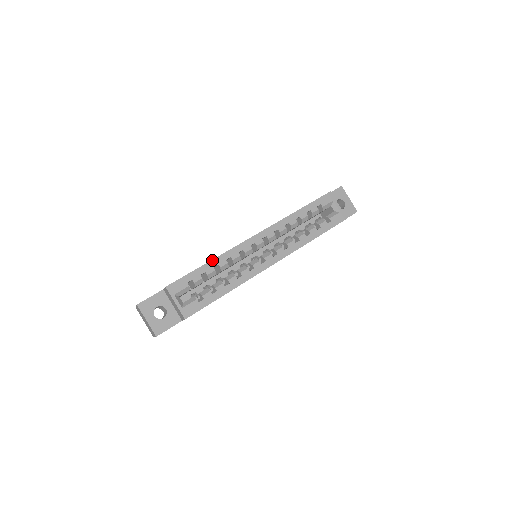
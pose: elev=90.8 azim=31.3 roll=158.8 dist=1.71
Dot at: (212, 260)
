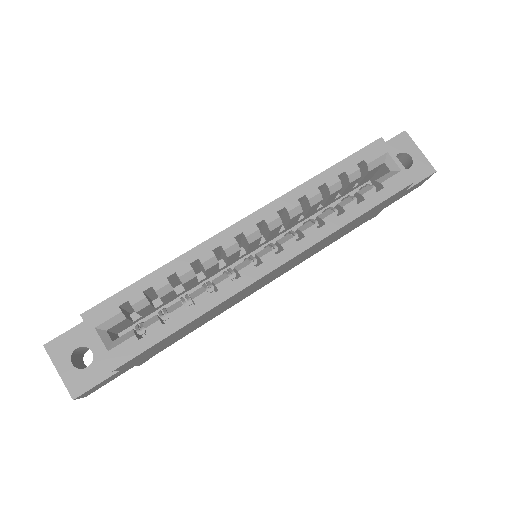
Dot at: (164, 265)
